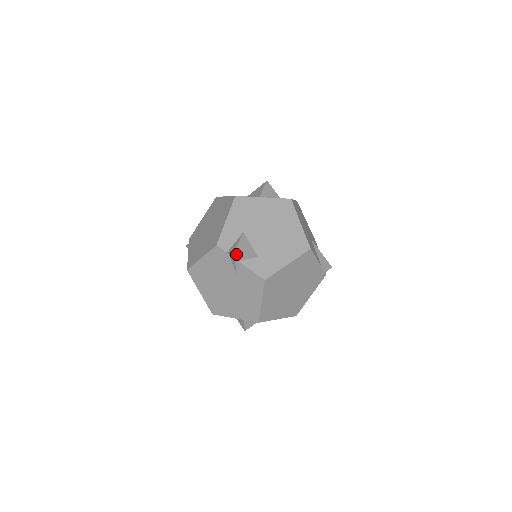
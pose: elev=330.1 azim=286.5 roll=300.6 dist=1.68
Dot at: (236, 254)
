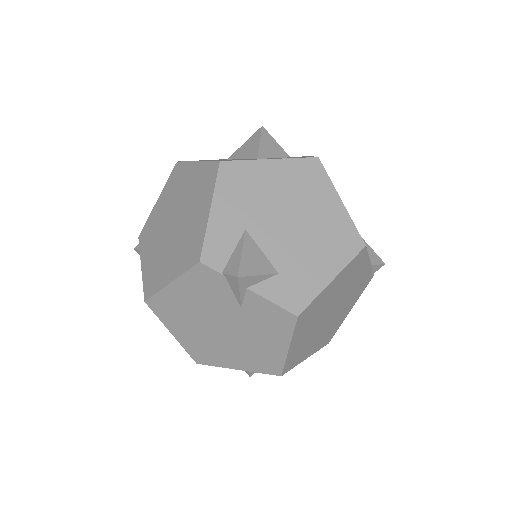
Dot at: (242, 277)
